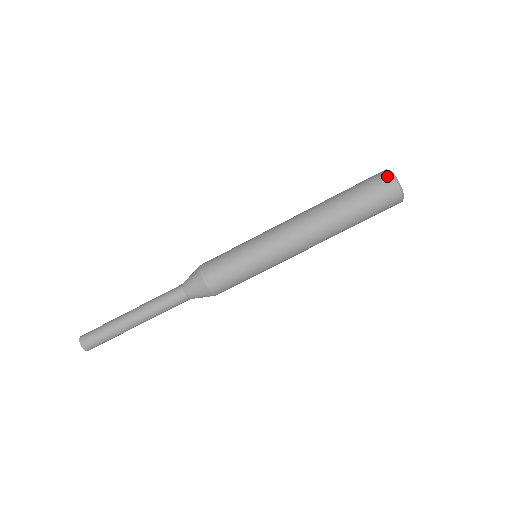
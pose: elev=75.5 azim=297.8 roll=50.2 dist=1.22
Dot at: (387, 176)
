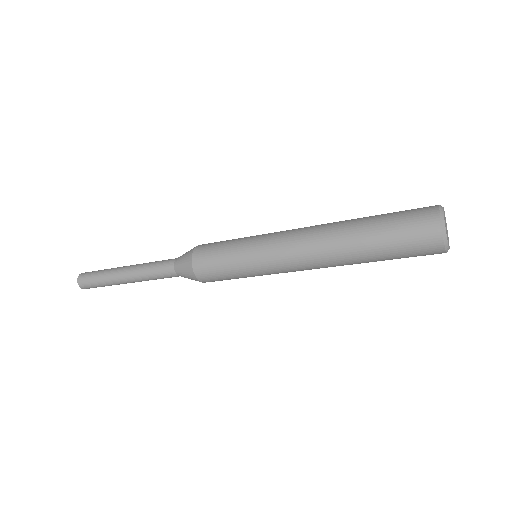
Dot at: (434, 224)
